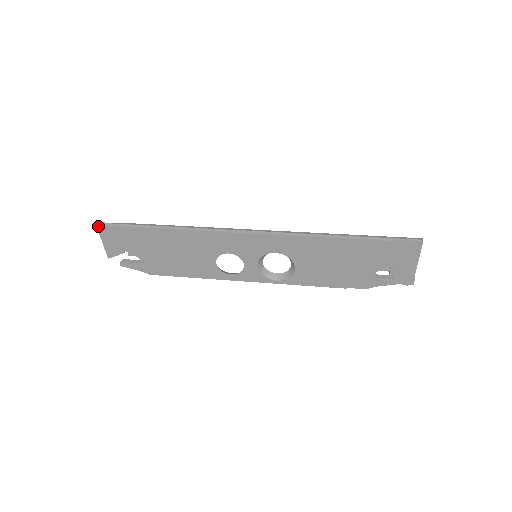
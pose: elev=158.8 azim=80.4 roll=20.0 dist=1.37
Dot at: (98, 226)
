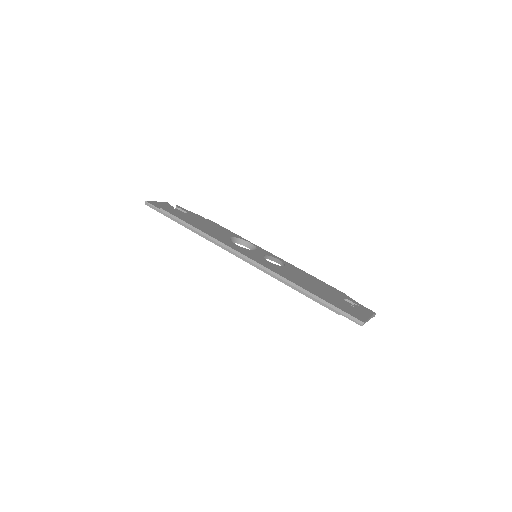
Dot at: occluded
